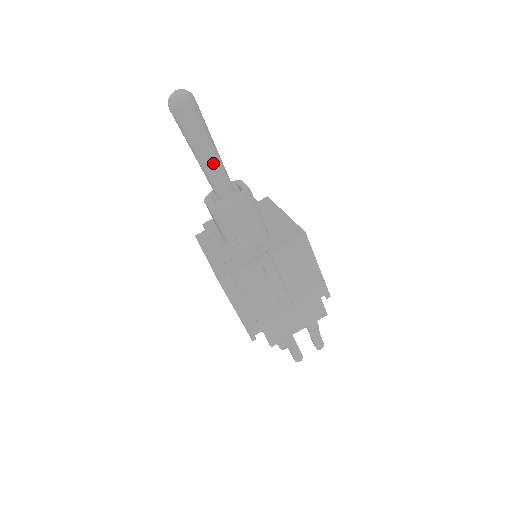
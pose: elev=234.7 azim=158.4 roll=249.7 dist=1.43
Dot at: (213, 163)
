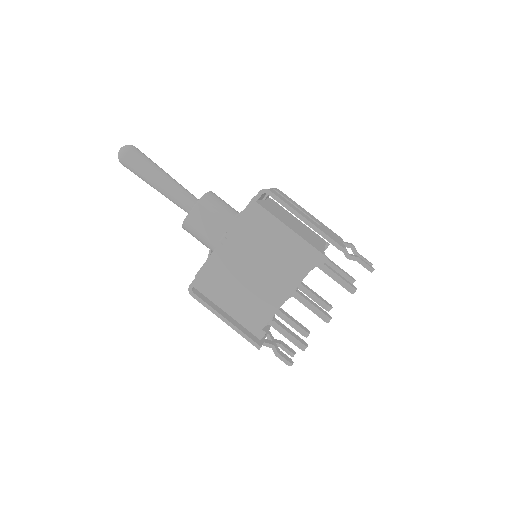
Dot at: (175, 181)
